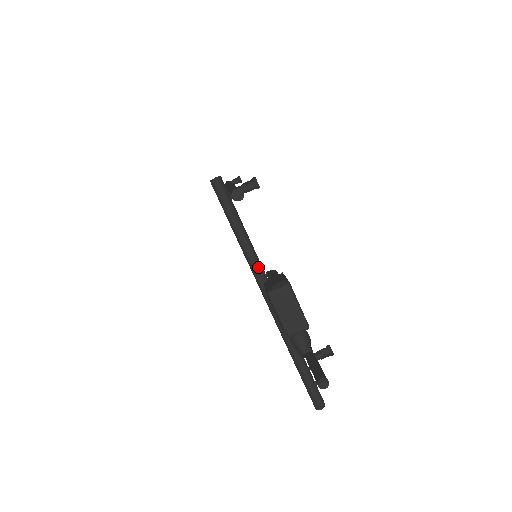
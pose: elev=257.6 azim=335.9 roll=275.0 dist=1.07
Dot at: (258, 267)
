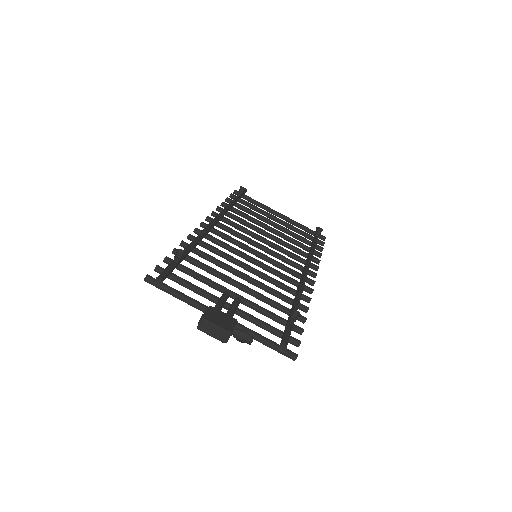
Dot at: (199, 307)
